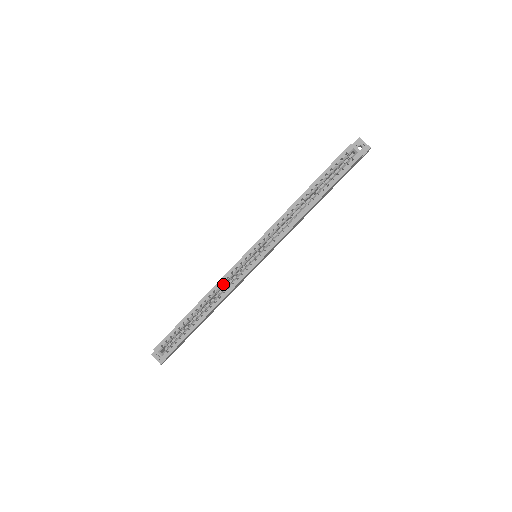
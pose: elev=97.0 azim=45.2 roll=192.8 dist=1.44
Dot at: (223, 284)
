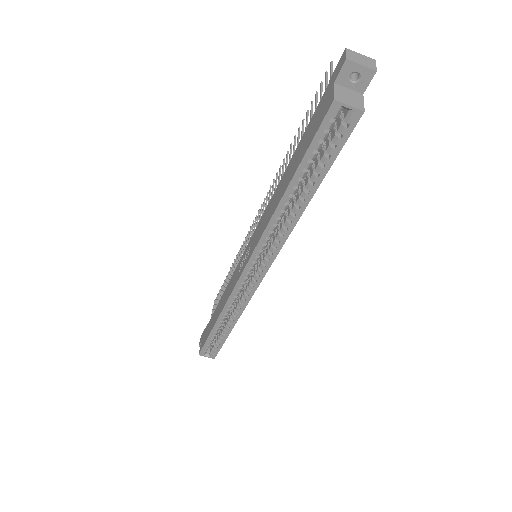
Dot at: (233, 302)
